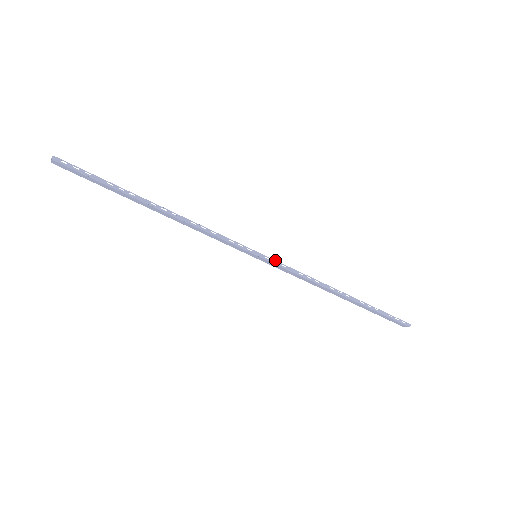
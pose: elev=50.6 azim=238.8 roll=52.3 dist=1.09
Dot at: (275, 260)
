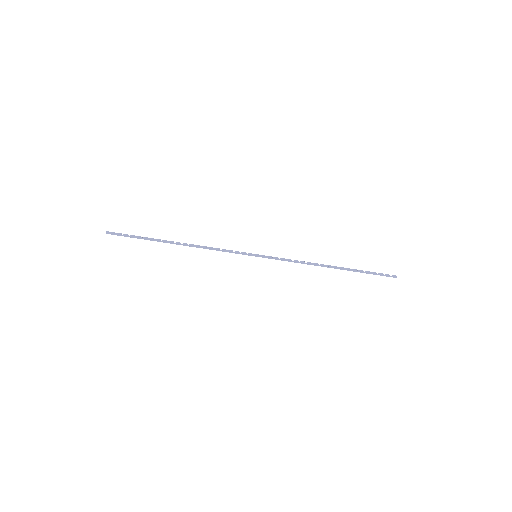
Dot at: (270, 256)
